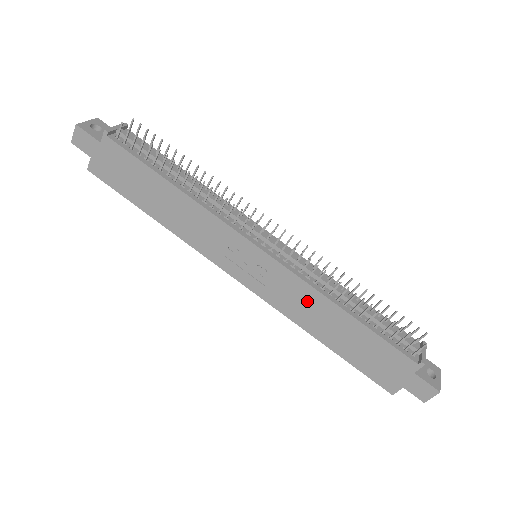
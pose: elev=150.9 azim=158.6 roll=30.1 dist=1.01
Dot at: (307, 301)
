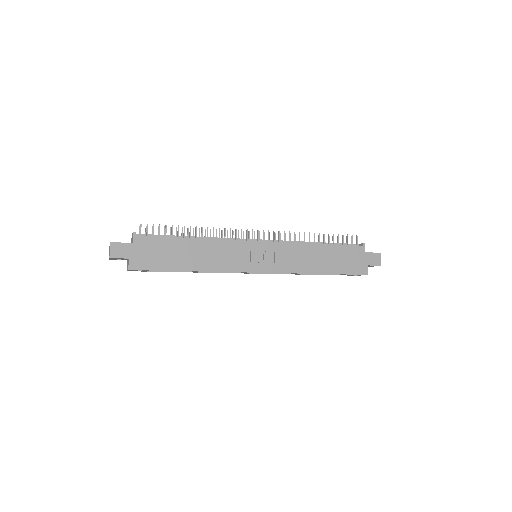
Dot at: (299, 254)
